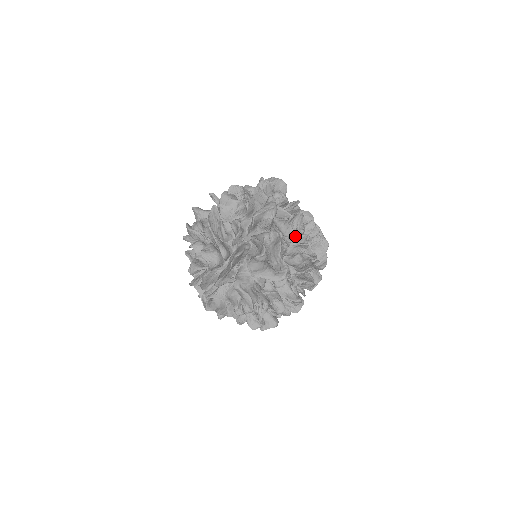
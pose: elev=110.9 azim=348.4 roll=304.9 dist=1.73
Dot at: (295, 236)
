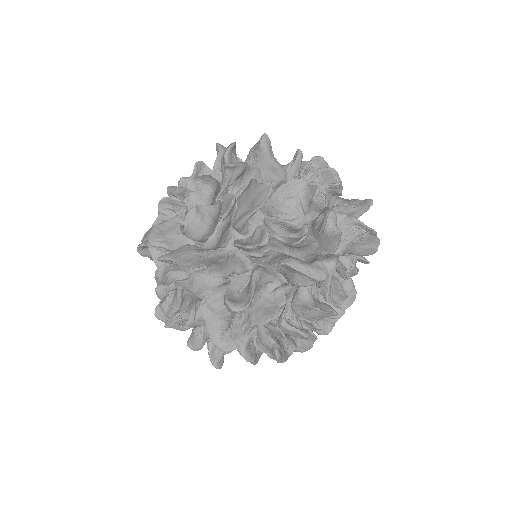
Dot at: (301, 315)
